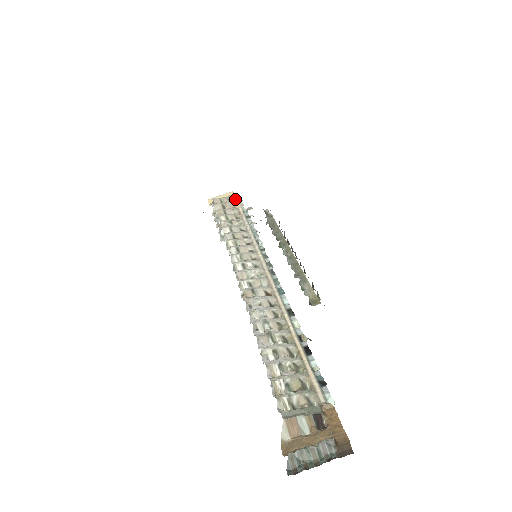
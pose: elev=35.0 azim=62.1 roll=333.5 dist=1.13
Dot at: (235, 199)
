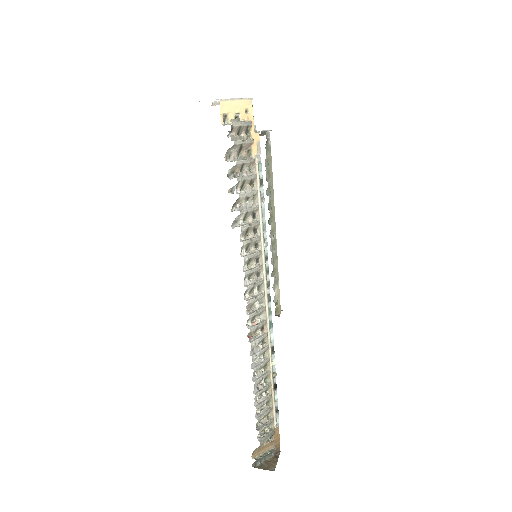
Dot at: (253, 127)
